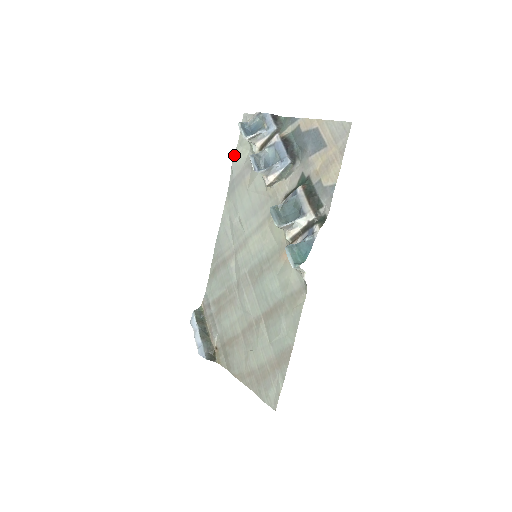
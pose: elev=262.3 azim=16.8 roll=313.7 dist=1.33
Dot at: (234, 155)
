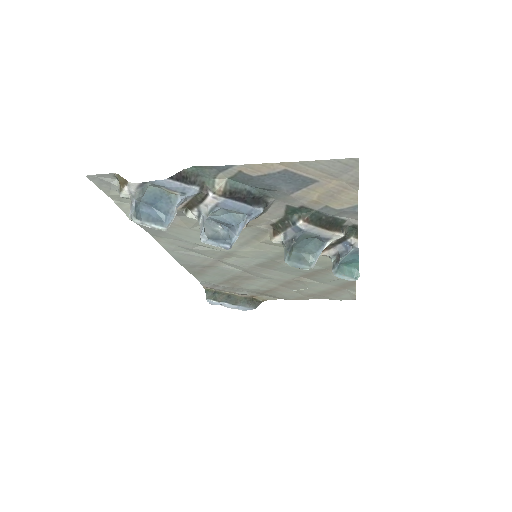
Dot at: occluded
